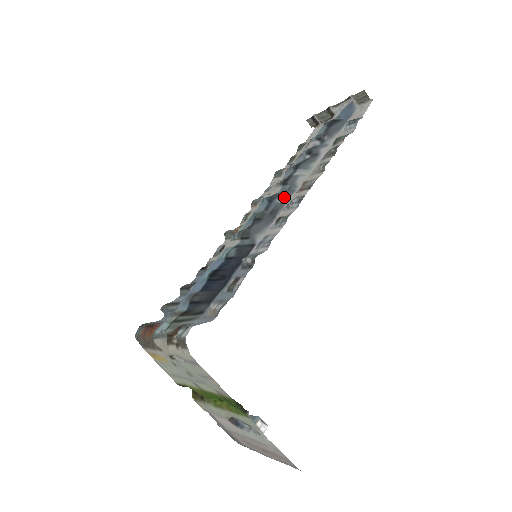
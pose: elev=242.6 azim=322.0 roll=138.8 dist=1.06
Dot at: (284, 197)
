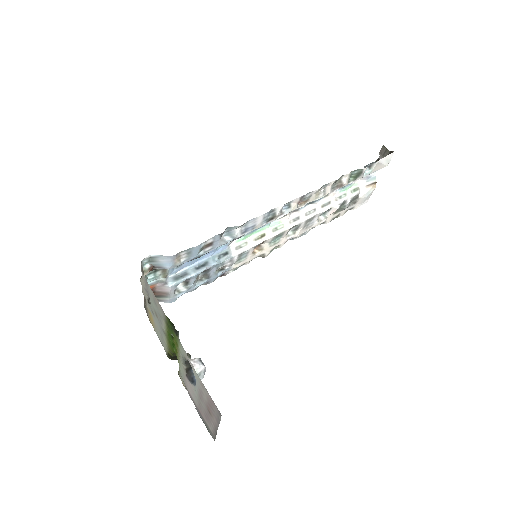
Dot at: occluded
